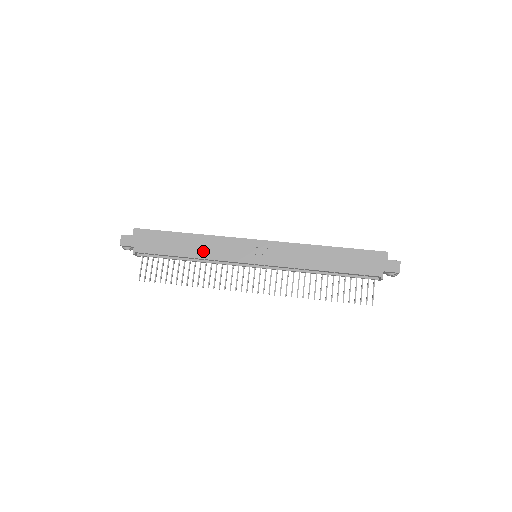
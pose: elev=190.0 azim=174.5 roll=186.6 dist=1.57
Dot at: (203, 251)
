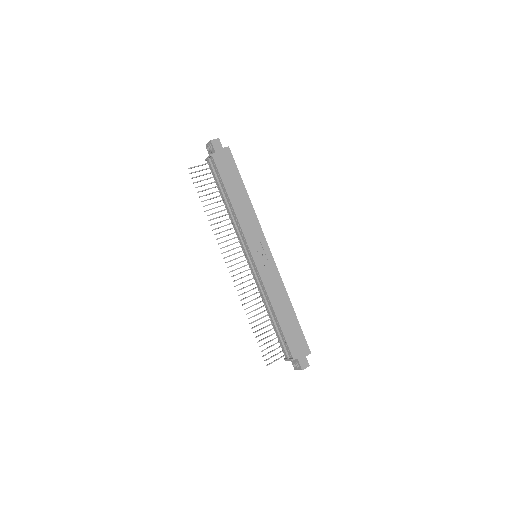
Dot at: (241, 212)
